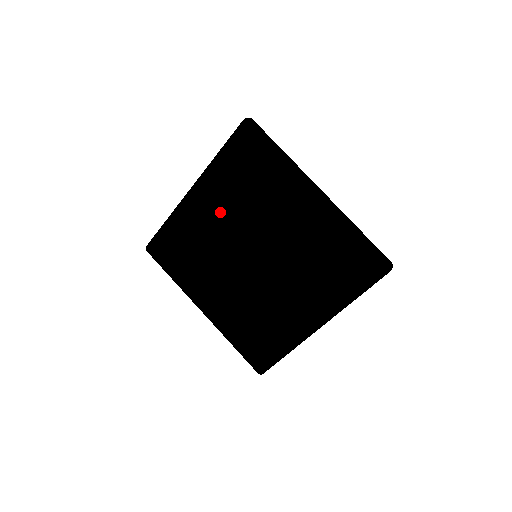
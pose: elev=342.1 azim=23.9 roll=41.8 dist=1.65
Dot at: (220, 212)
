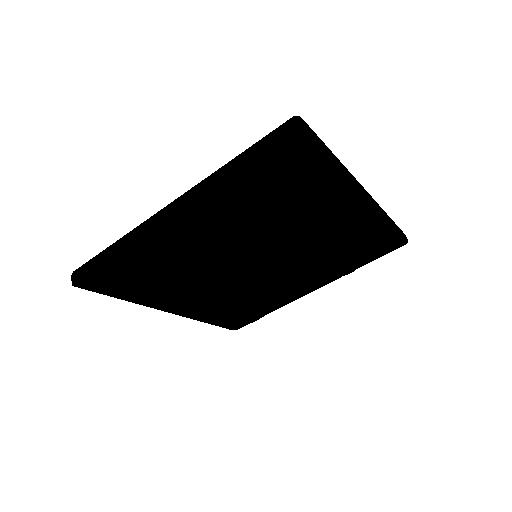
Dot at: (214, 228)
